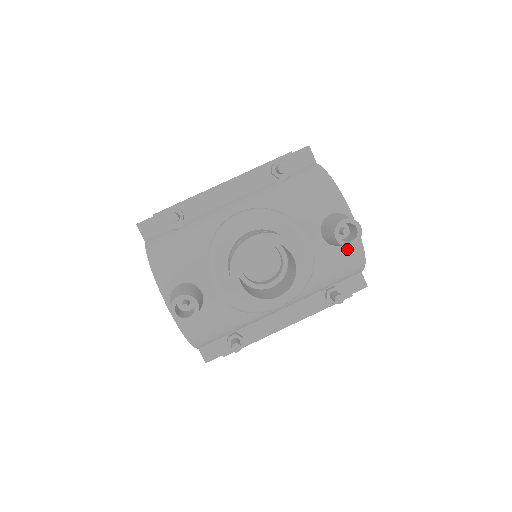
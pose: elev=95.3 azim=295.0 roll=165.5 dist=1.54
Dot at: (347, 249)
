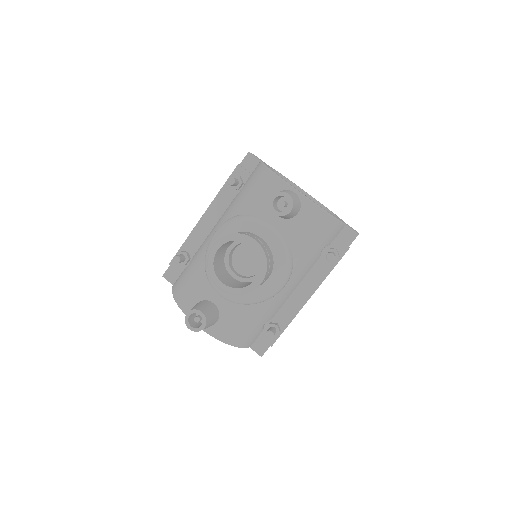
Dot at: (305, 215)
